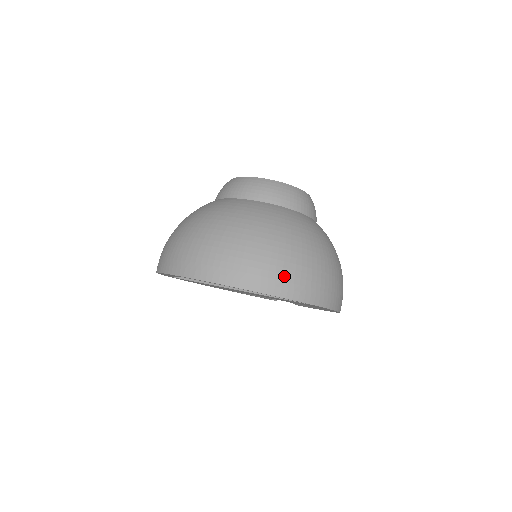
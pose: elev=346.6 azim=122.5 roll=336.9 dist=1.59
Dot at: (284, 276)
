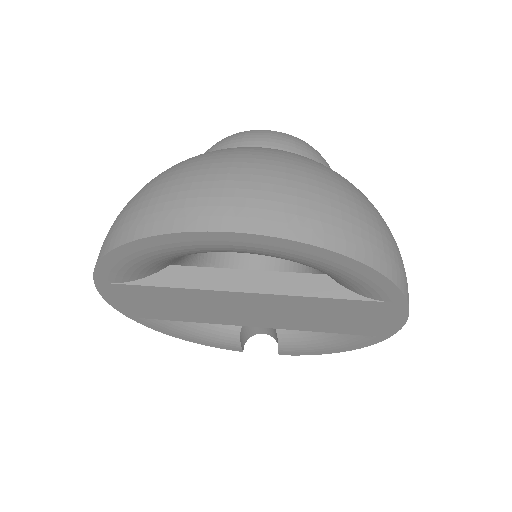
Dot at: (379, 241)
